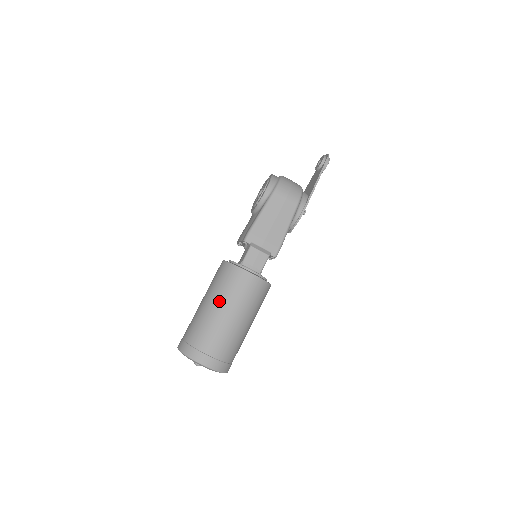
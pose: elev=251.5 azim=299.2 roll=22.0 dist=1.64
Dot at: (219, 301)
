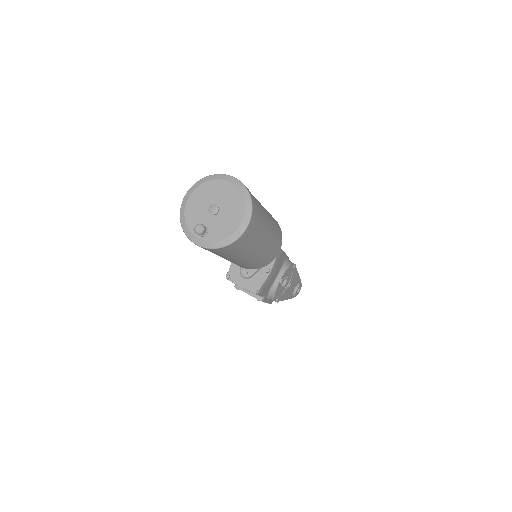
Dot at: occluded
